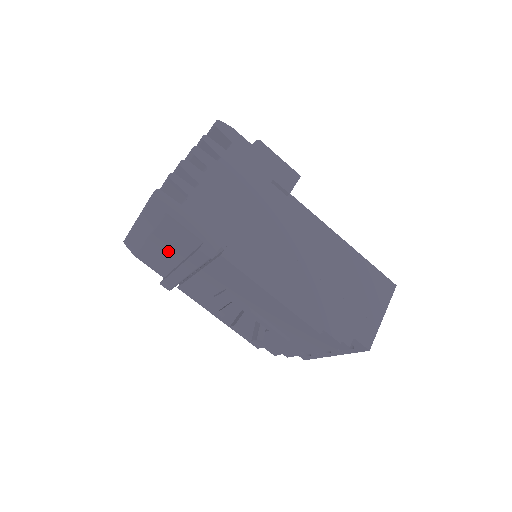
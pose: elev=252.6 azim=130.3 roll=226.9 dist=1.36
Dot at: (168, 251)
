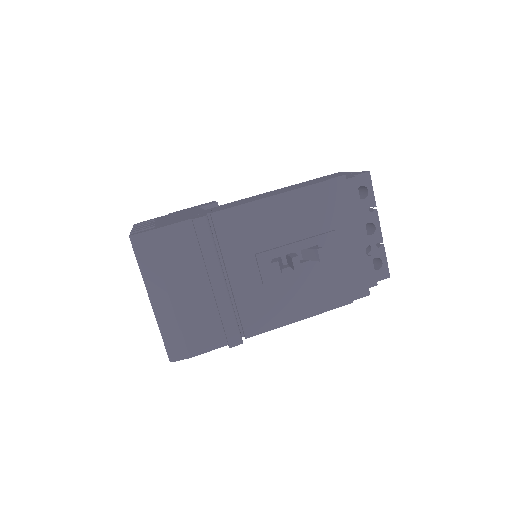
Dot at: (193, 287)
